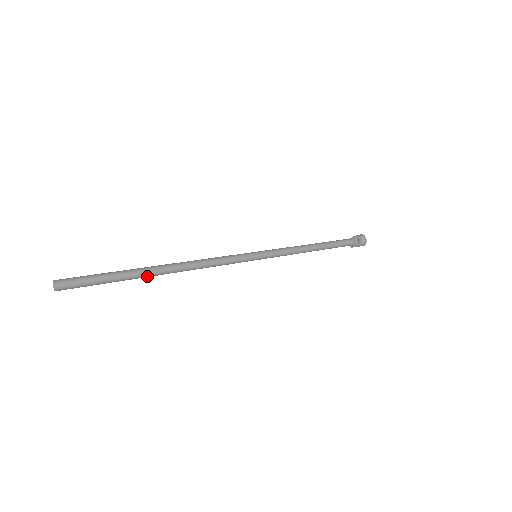
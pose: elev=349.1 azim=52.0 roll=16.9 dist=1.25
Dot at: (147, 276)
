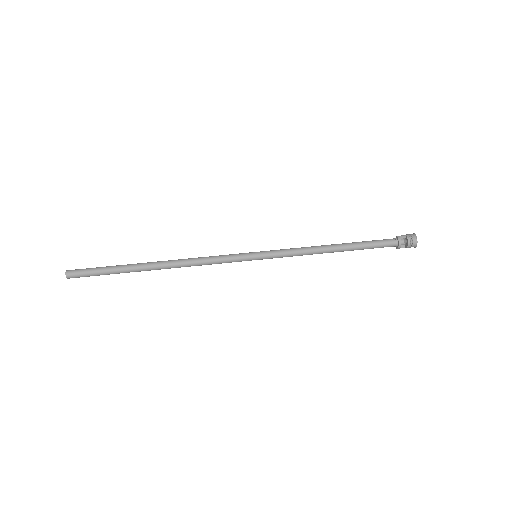
Dot at: (139, 271)
